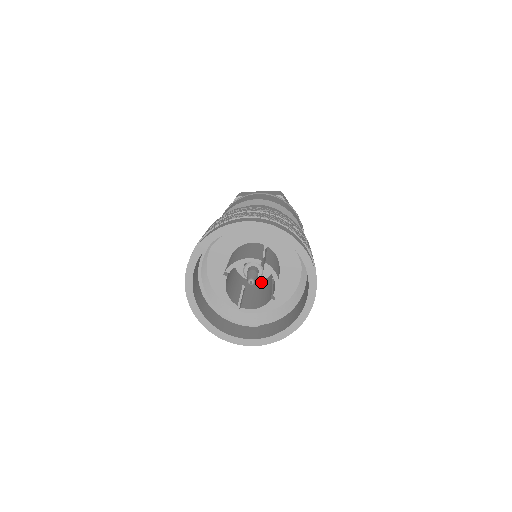
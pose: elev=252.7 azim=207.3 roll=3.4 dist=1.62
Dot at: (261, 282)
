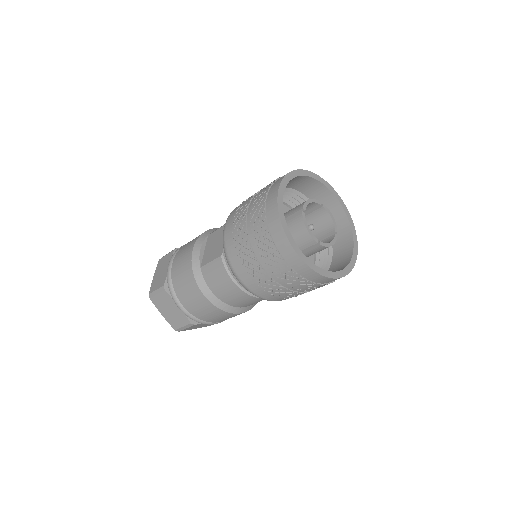
Dot at: occluded
